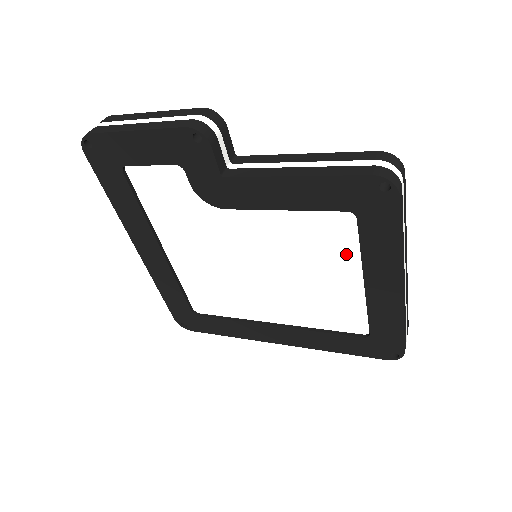
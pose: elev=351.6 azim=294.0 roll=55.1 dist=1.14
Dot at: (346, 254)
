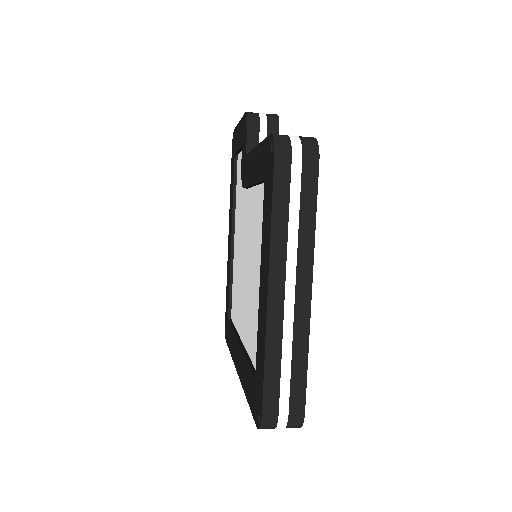
Dot at: occluded
